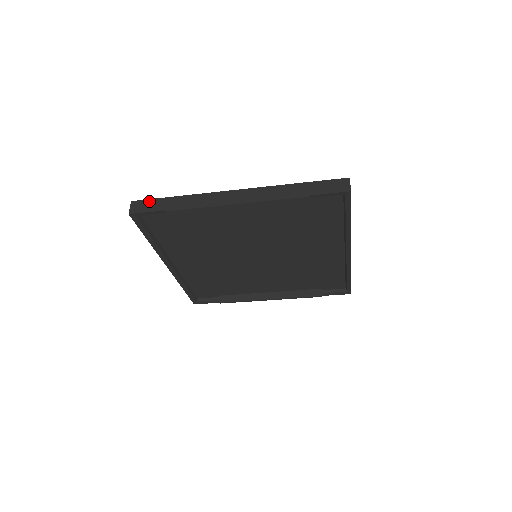
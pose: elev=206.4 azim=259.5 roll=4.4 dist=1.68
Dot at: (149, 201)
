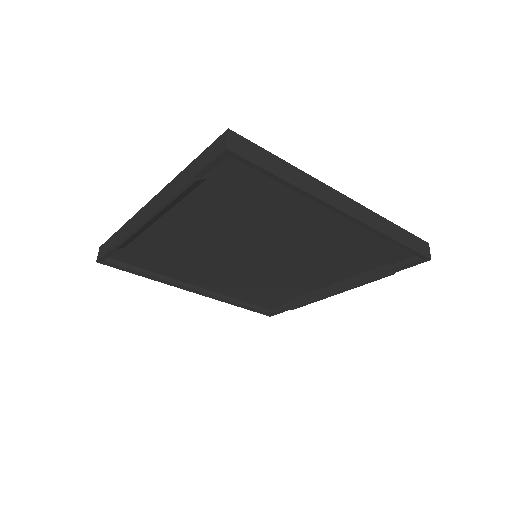
Dot at: (106, 242)
